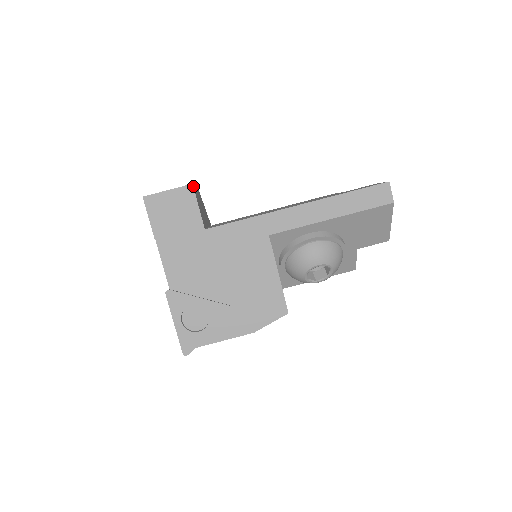
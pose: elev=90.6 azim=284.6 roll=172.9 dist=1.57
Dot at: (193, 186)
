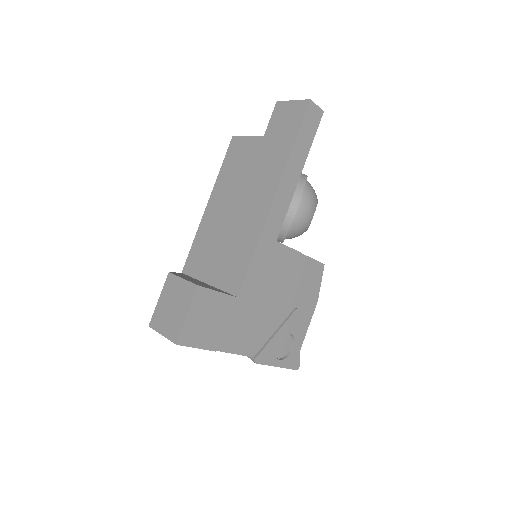
Dot at: (199, 286)
